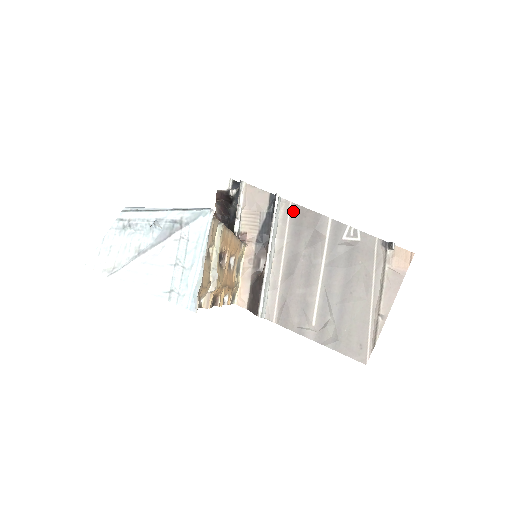
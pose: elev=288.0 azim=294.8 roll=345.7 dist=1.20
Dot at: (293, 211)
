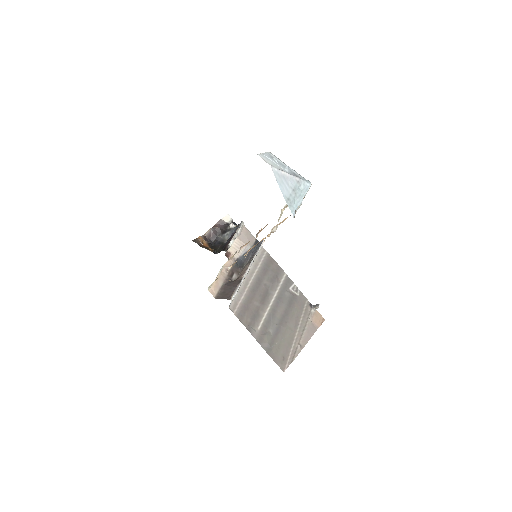
Dot at: (266, 257)
